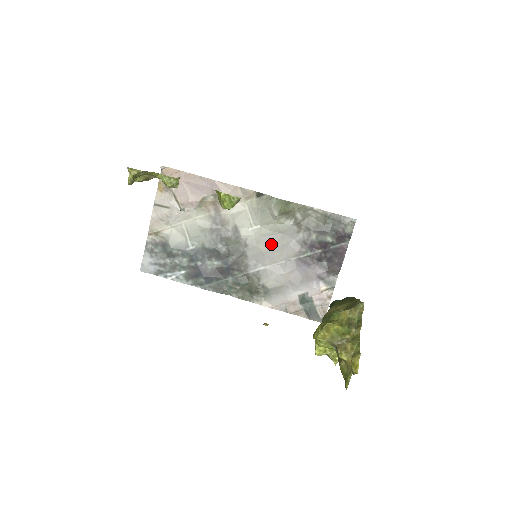
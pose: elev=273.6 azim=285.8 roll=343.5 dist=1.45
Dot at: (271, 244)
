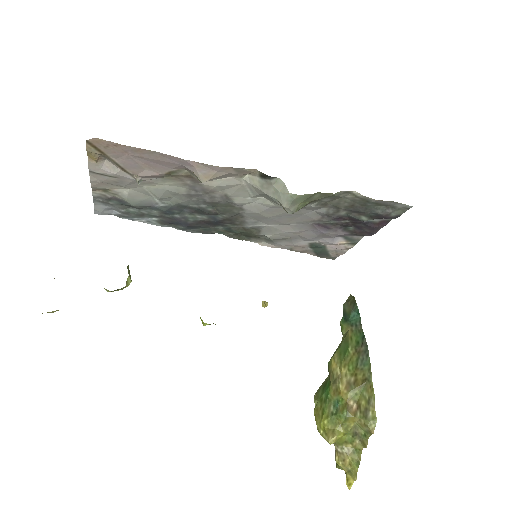
Dot at: (279, 213)
